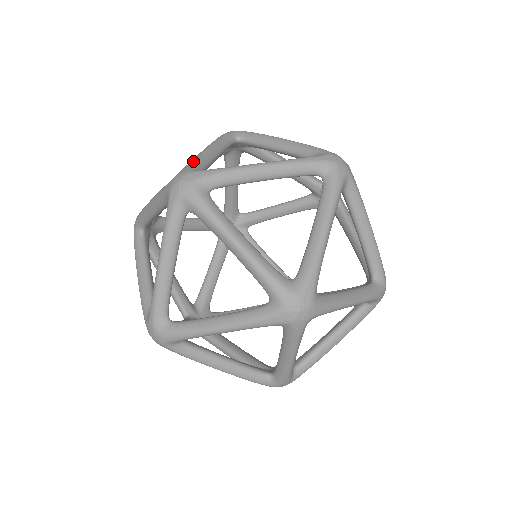
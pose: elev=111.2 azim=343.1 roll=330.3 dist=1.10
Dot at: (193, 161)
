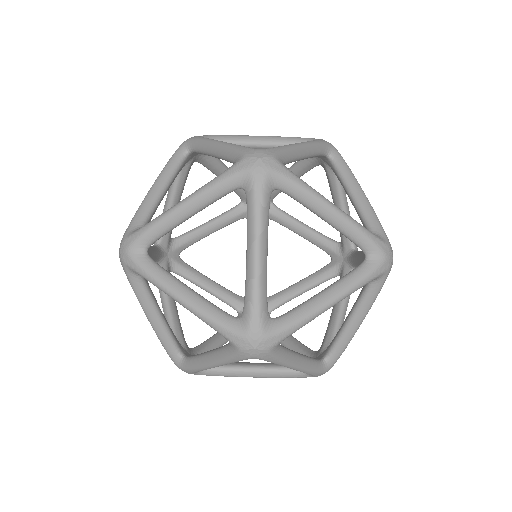
Dot at: (239, 145)
